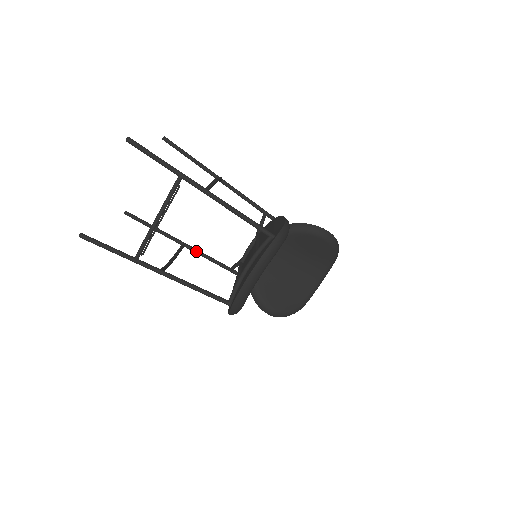
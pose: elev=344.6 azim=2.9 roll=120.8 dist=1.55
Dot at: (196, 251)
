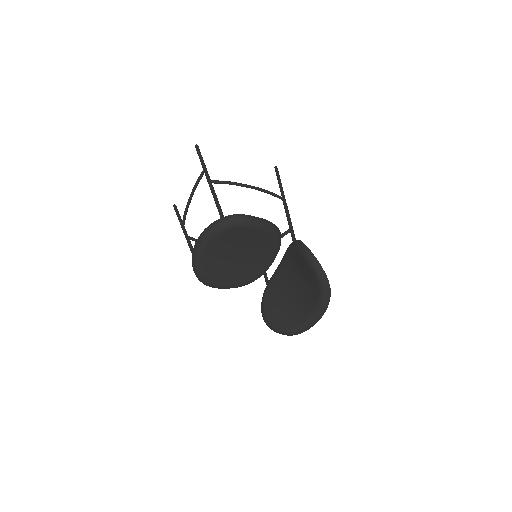
Dot at: occluded
